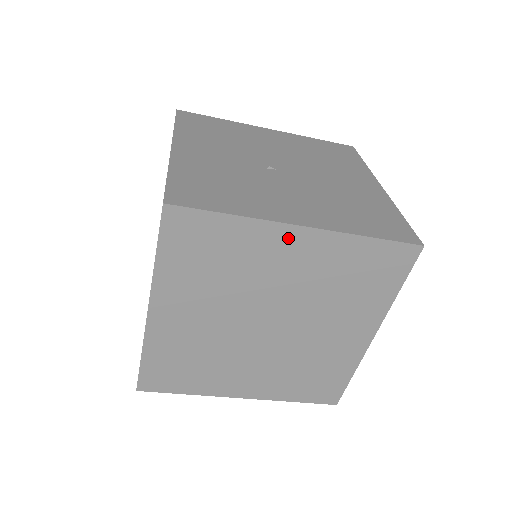
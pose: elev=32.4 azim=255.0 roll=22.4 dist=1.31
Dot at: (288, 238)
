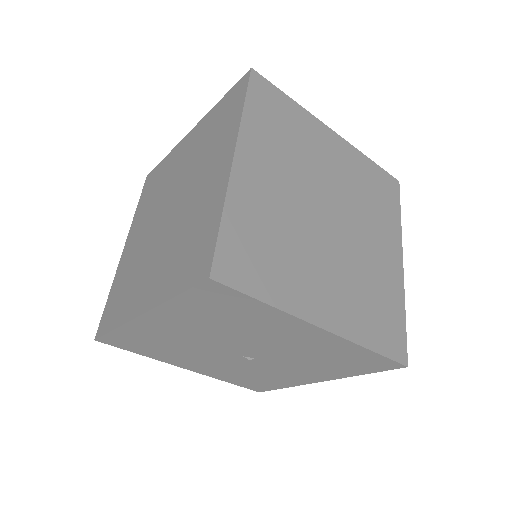
Dot at: (328, 136)
